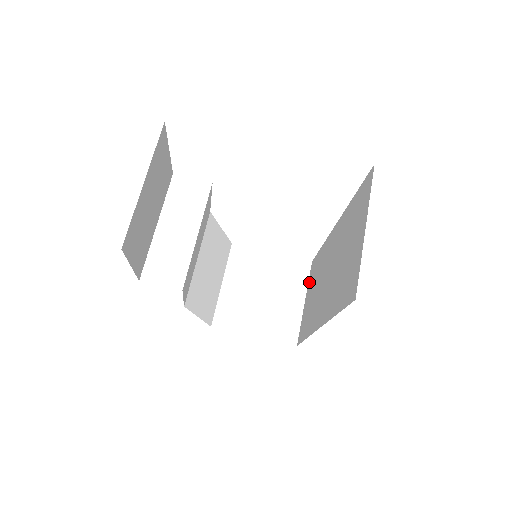
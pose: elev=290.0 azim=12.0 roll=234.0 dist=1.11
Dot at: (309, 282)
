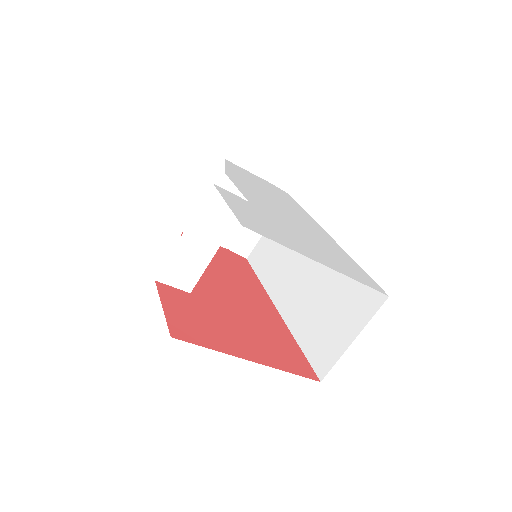
Dot at: occluded
